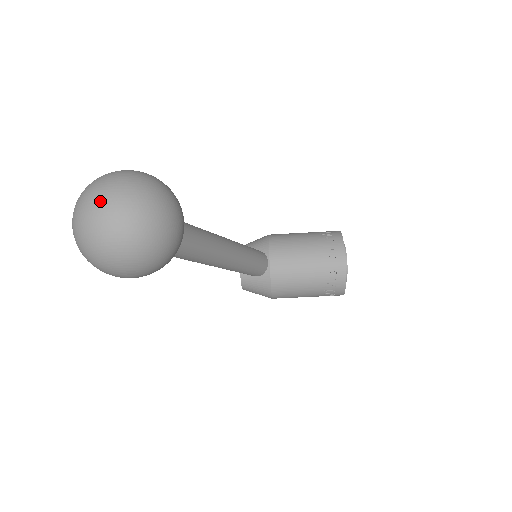
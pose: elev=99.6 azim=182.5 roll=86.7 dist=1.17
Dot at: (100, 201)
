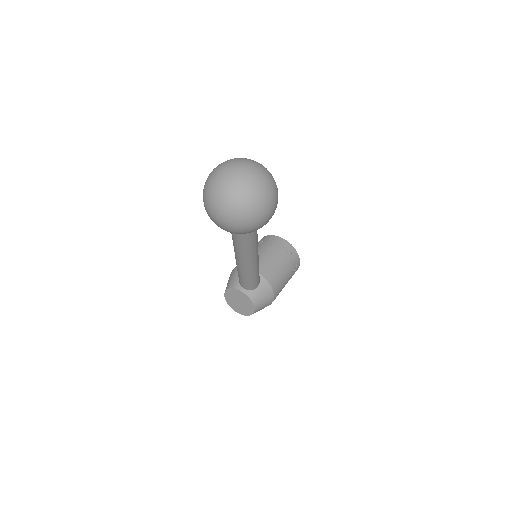
Dot at: (236, 167)
